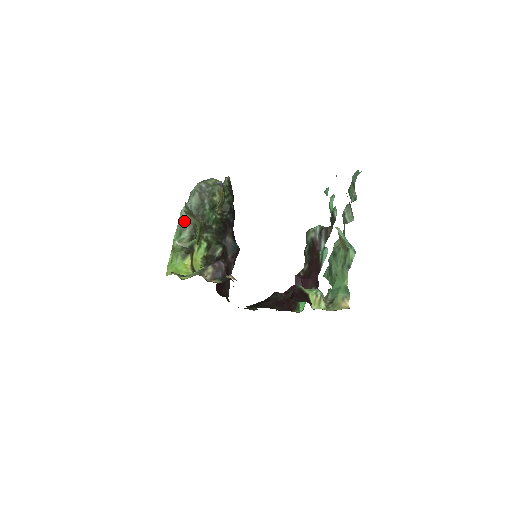
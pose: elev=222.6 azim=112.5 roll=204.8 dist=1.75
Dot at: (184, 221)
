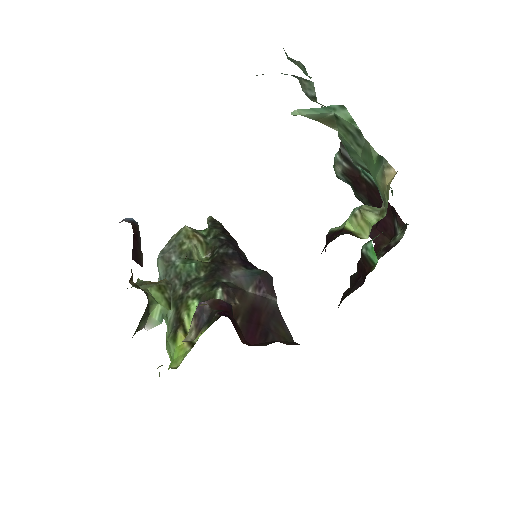
Dot at: occluded
